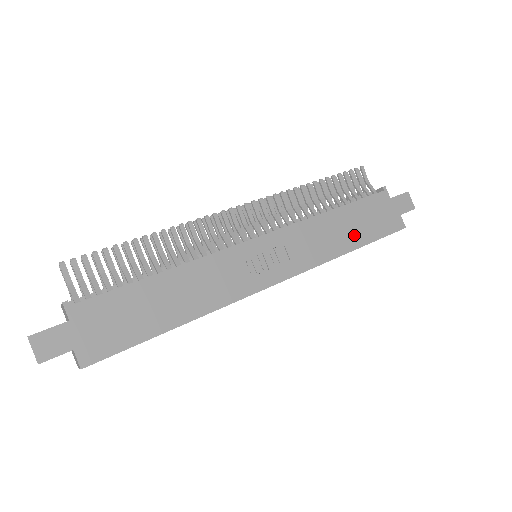
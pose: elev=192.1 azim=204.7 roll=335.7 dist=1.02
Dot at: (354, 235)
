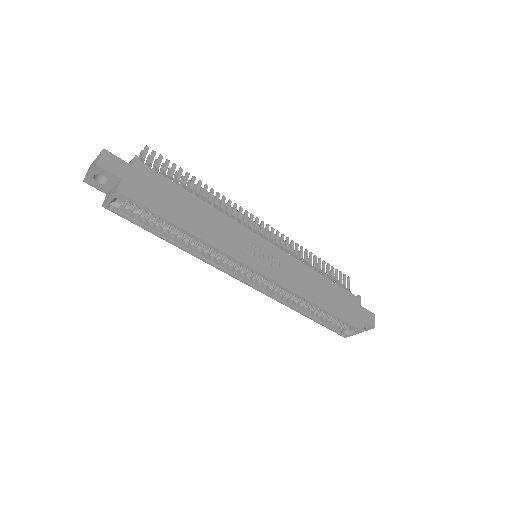
Dot at: (327, 300)
